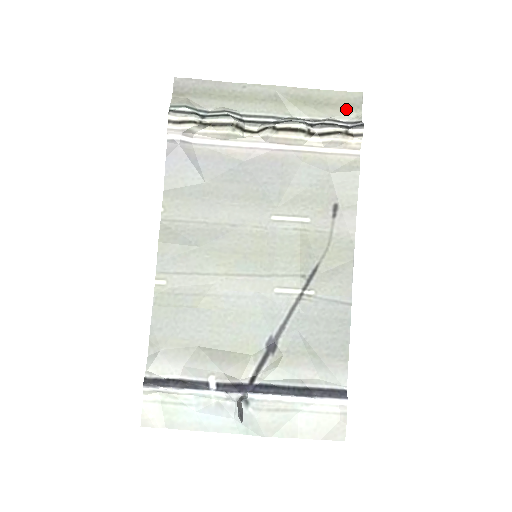
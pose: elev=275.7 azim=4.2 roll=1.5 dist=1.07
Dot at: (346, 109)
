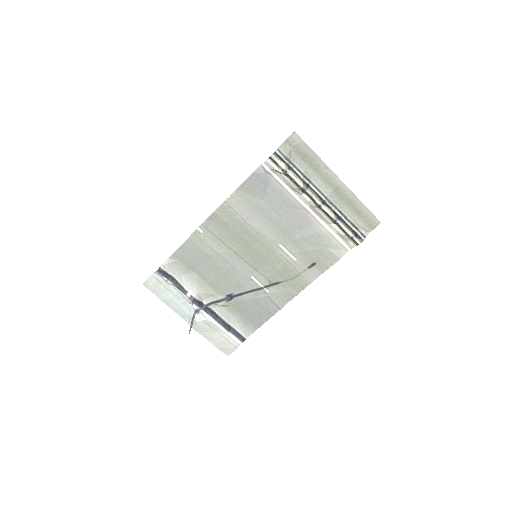
Dot at: (365, 224)
